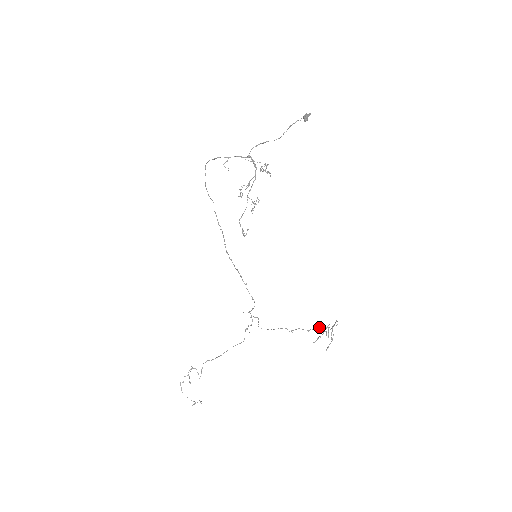
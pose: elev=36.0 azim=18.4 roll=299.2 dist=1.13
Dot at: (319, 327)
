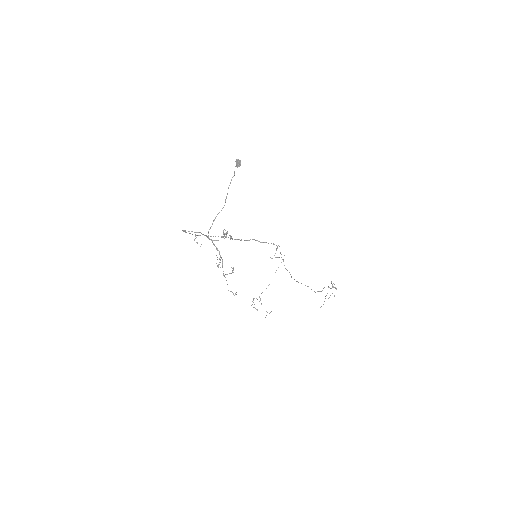
Dot at: (322, 290)
